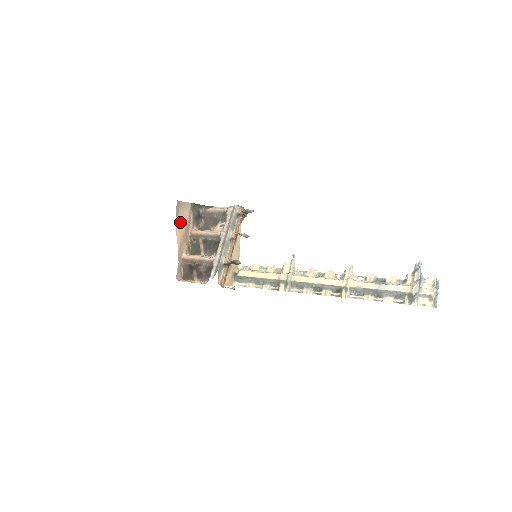
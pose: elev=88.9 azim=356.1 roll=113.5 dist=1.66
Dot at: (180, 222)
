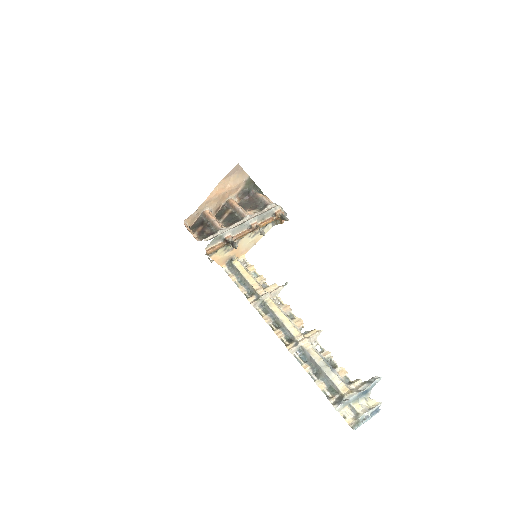
Dot at: (227, 182)
